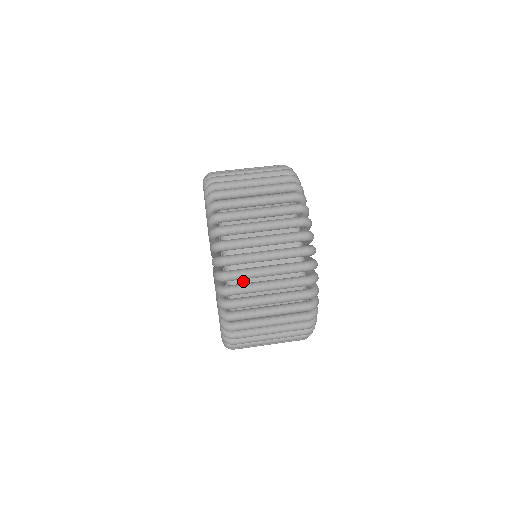
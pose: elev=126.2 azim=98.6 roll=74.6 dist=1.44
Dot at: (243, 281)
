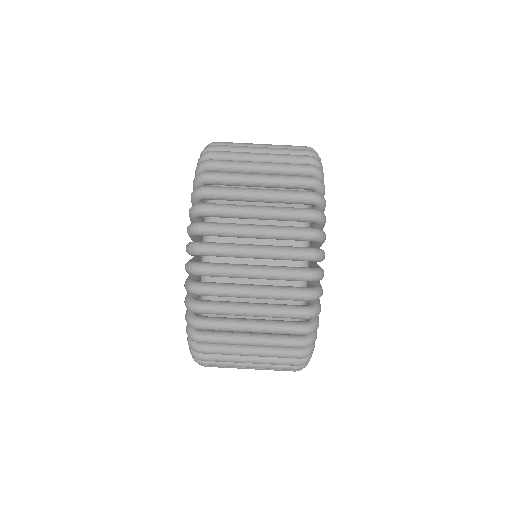
Dot at: occluded
